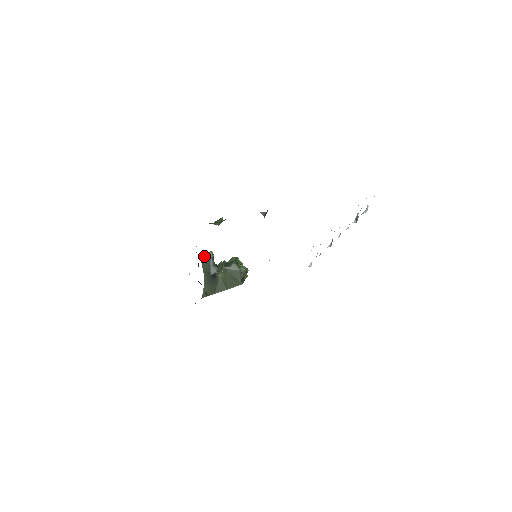
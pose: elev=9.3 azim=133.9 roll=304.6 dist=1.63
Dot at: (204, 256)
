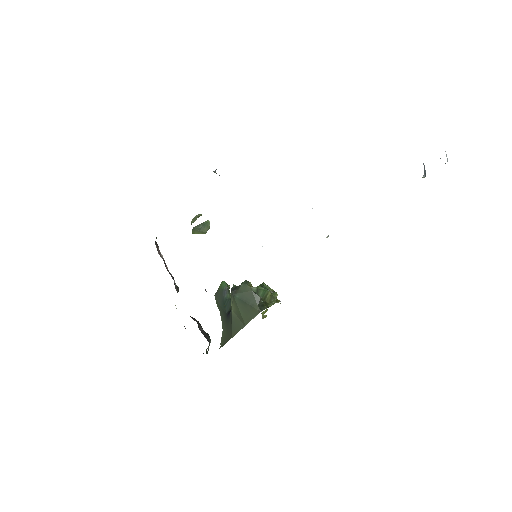
Dot at: (217, 291)
